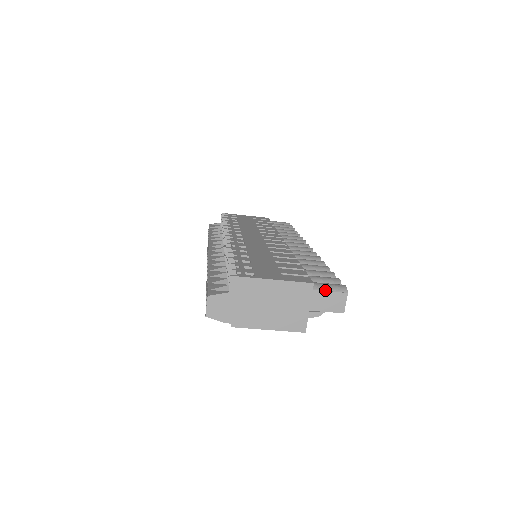
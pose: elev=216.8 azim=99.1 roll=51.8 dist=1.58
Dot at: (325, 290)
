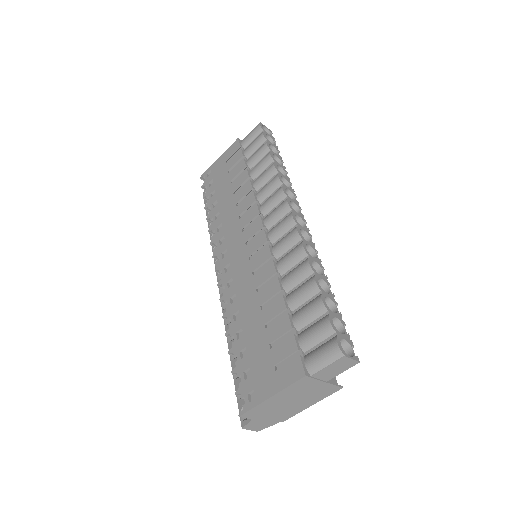
Dot at: (322, 368)
